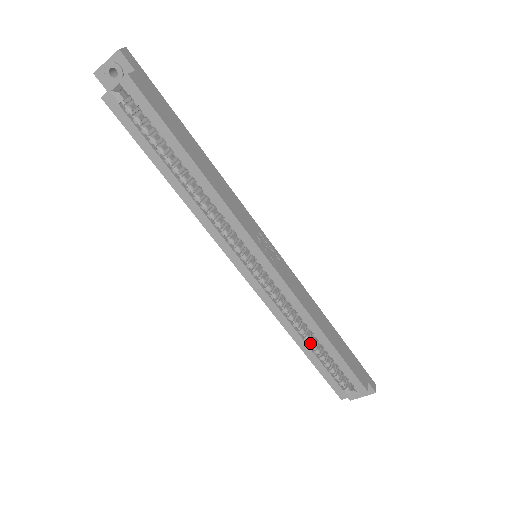
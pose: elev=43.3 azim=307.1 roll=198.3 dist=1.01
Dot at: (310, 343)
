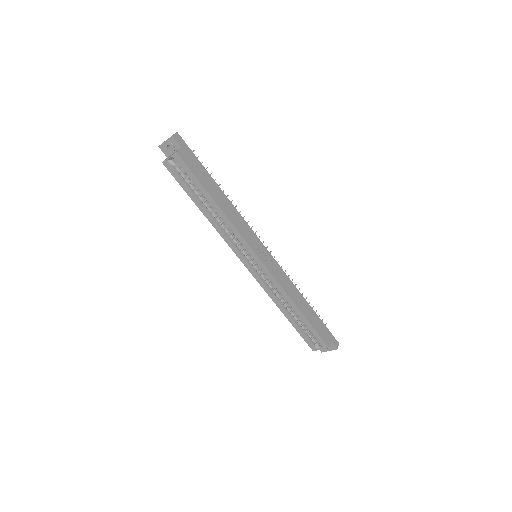
Dot at: (291, 313)
